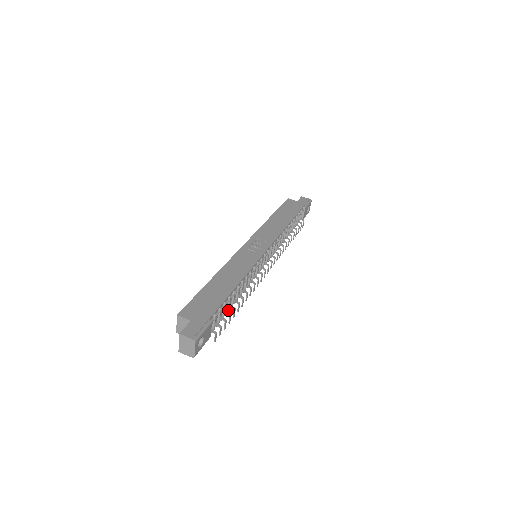
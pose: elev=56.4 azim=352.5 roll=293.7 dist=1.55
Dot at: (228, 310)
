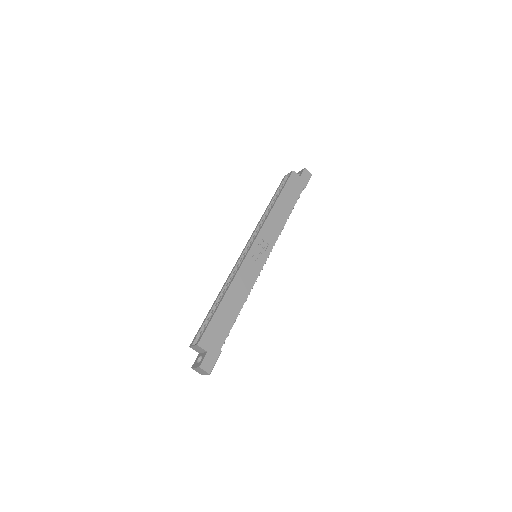
Dot at: occluded
